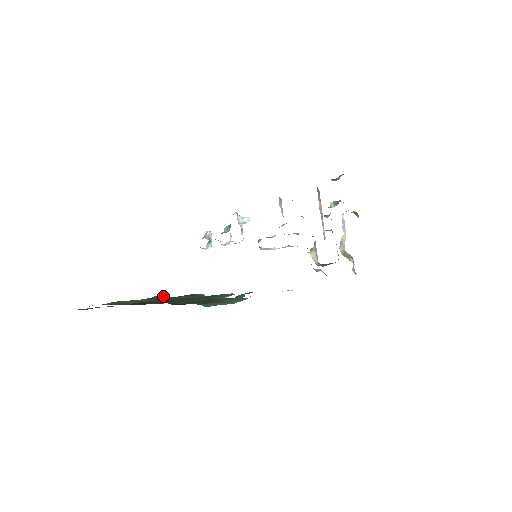
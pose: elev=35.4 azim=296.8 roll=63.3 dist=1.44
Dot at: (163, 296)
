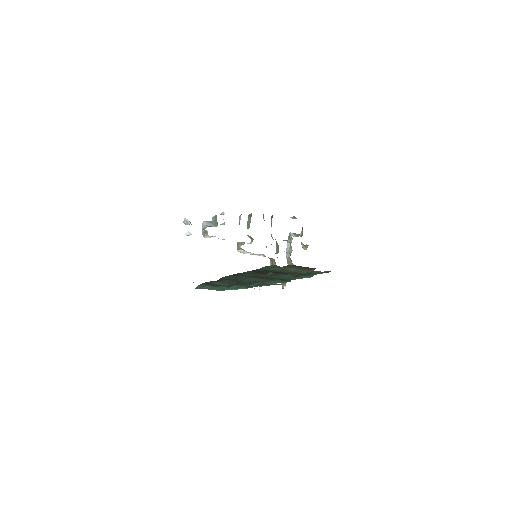
Dot at: (323, 272)
